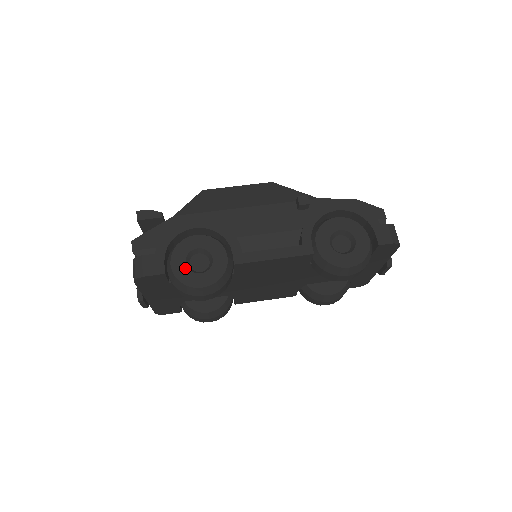
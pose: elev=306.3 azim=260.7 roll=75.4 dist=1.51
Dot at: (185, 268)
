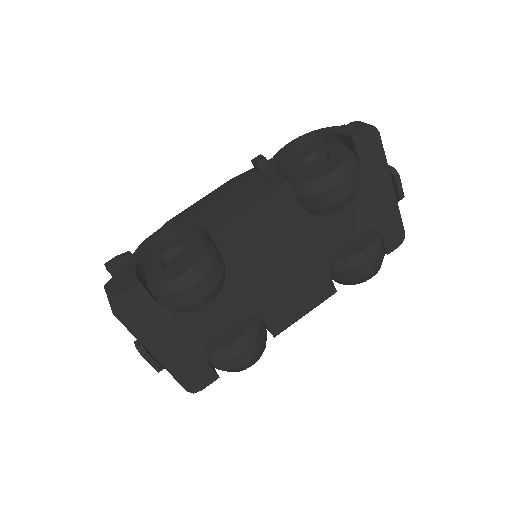
Dot at: (161, 269)
